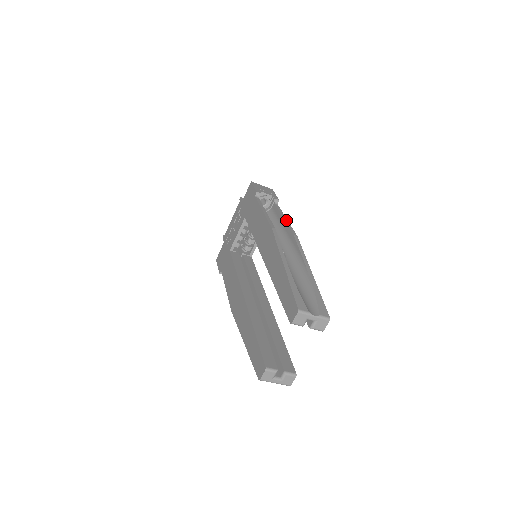
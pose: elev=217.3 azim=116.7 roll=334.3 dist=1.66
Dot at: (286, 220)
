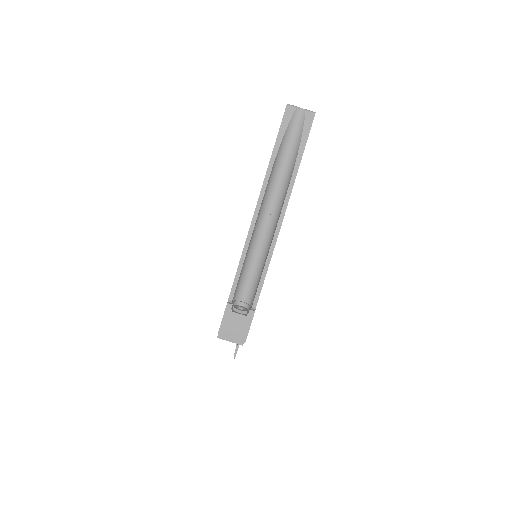
Dot at: occluded
